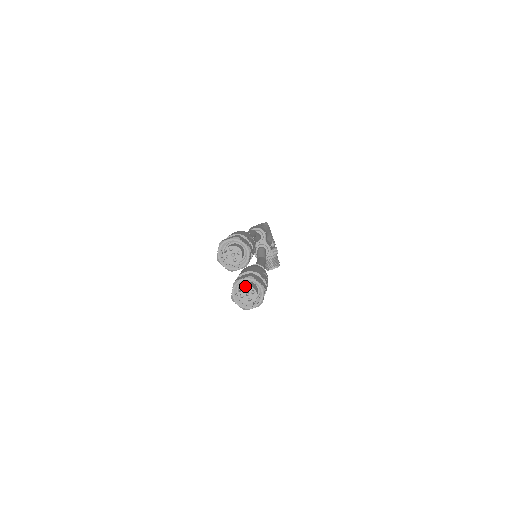
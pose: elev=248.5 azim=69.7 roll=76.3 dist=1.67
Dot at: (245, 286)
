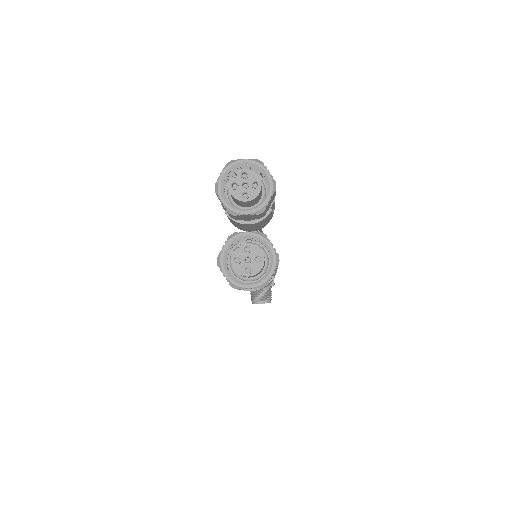
Dot at: (248, 244)
